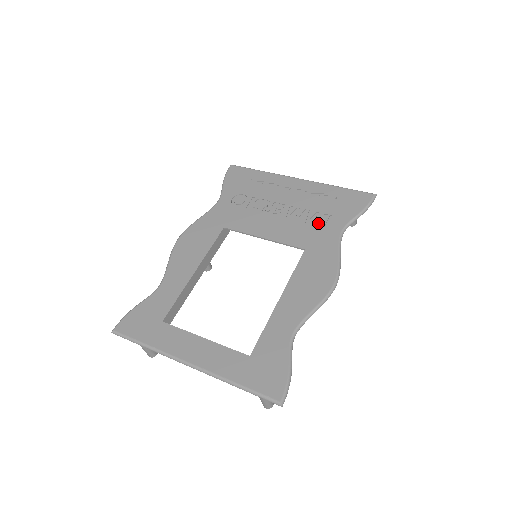
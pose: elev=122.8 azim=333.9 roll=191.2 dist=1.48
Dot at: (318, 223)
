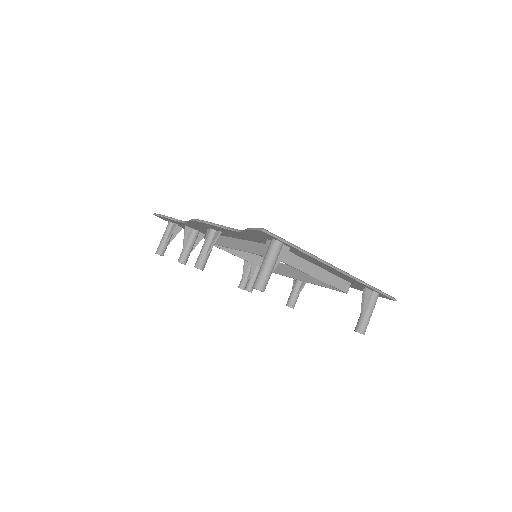
Dot at: occluded
